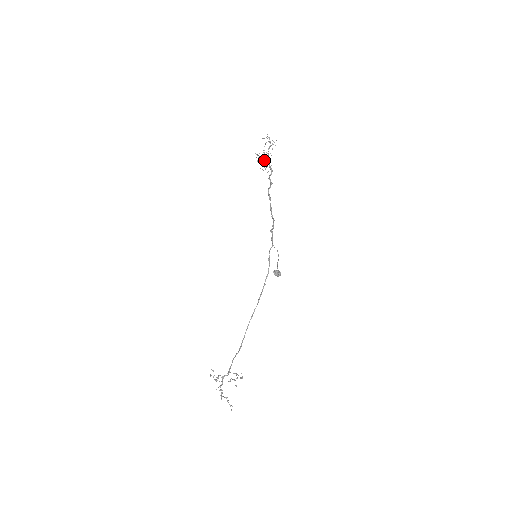
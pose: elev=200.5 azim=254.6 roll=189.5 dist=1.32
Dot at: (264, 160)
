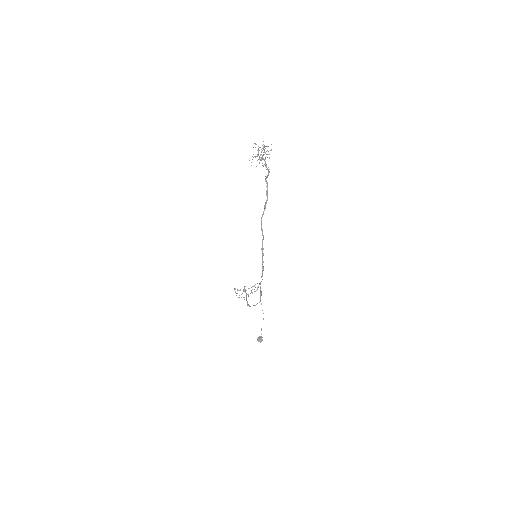
Dot at: (259, 163)
